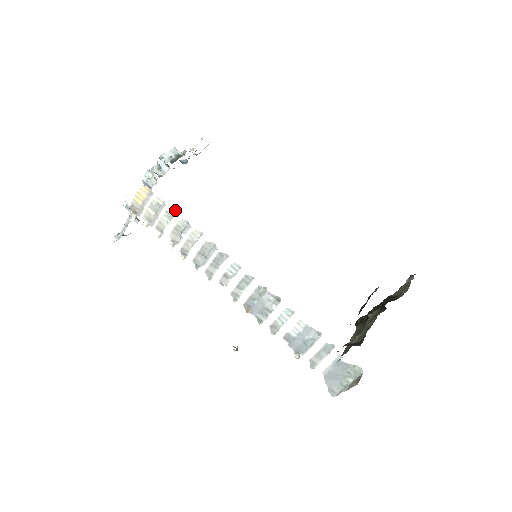
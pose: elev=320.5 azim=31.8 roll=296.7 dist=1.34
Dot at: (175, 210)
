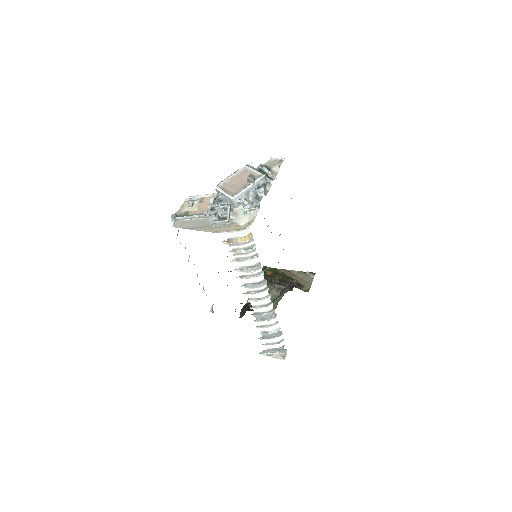
Dot at: (258, 254)
